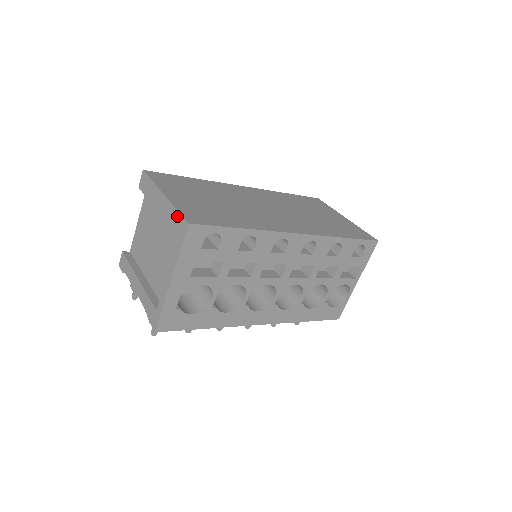
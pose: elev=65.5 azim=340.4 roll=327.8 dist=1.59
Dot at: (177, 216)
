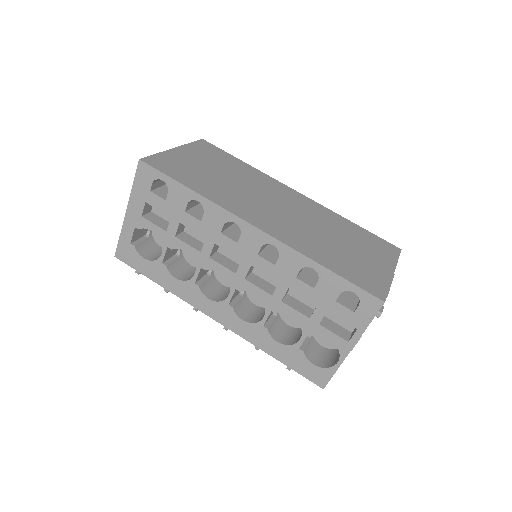
Dot at: occluded
